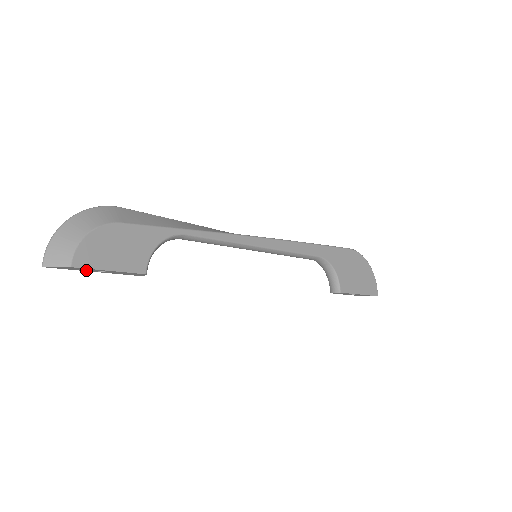
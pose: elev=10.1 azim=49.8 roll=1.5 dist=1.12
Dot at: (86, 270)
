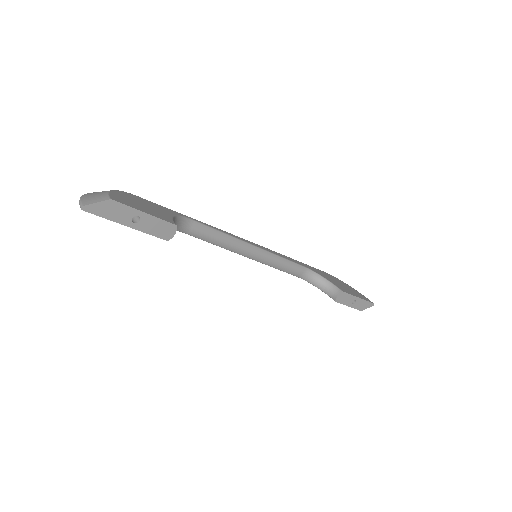
Dot at: (122, 219)
